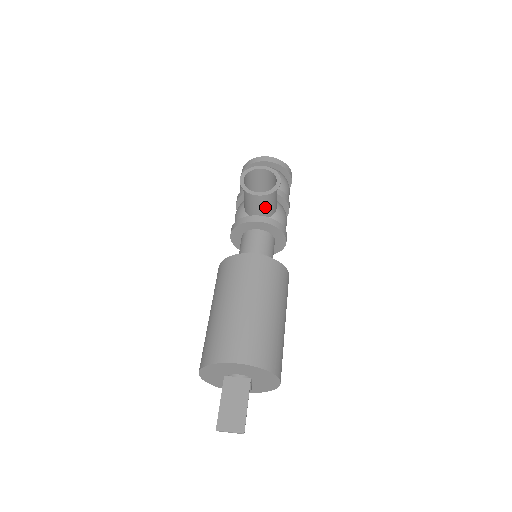
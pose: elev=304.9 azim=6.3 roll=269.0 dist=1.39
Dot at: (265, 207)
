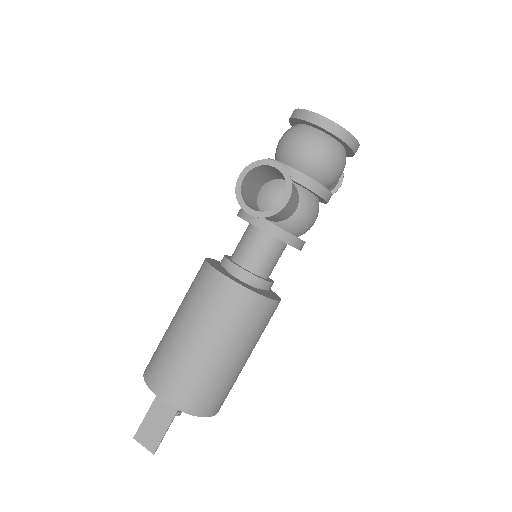
Dot at: (268, 217)
